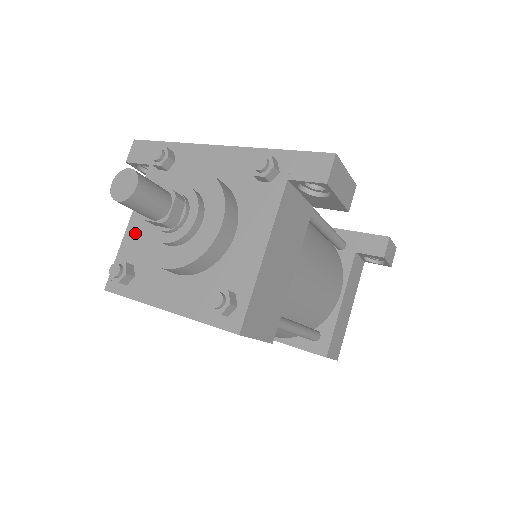
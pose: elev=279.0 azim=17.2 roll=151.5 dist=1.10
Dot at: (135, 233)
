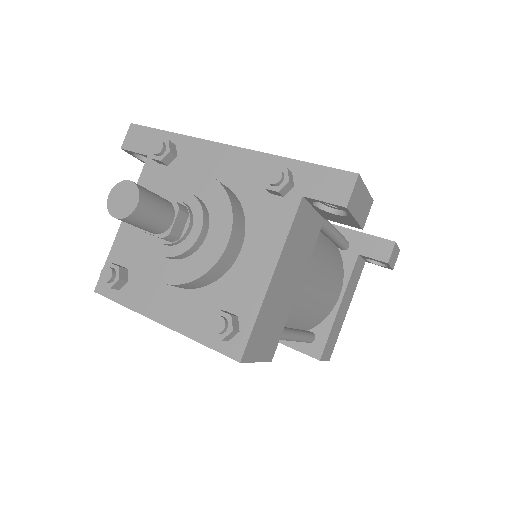
Dot at: (129, 232)
